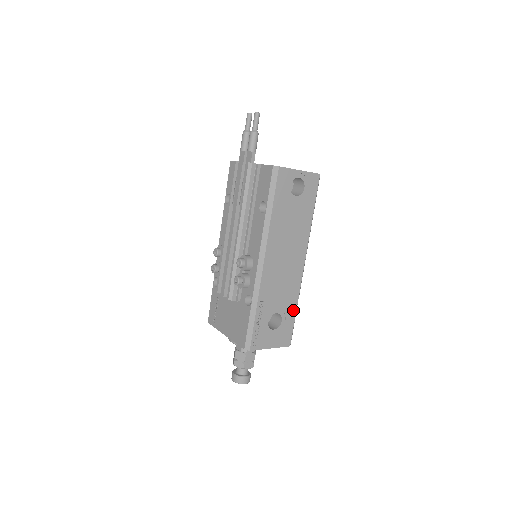
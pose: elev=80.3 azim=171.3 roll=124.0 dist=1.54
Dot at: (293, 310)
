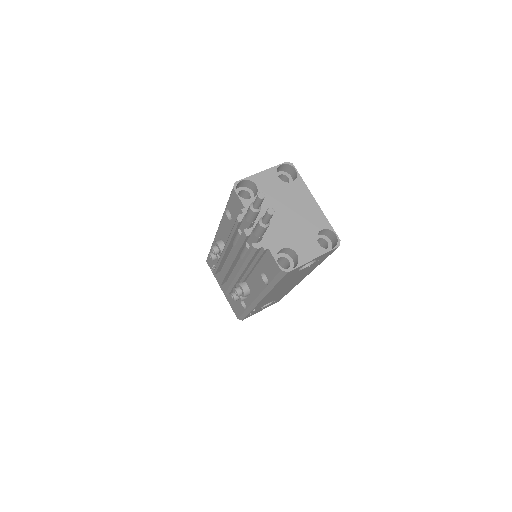
Dot at: occluded
